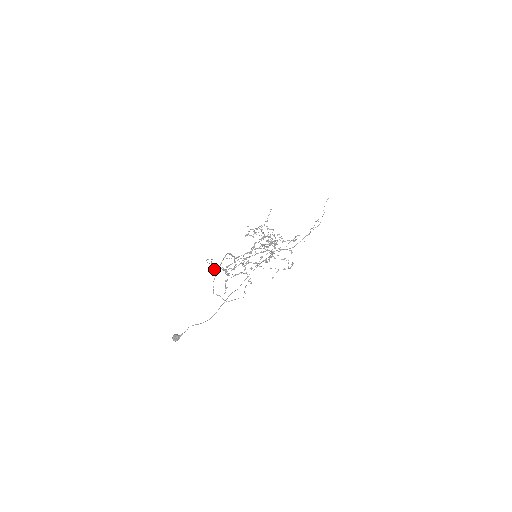
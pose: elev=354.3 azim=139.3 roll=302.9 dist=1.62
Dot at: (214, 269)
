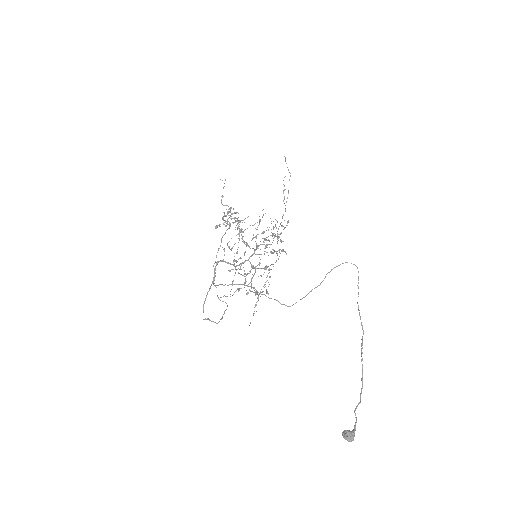
Dot at: (287, 306)
